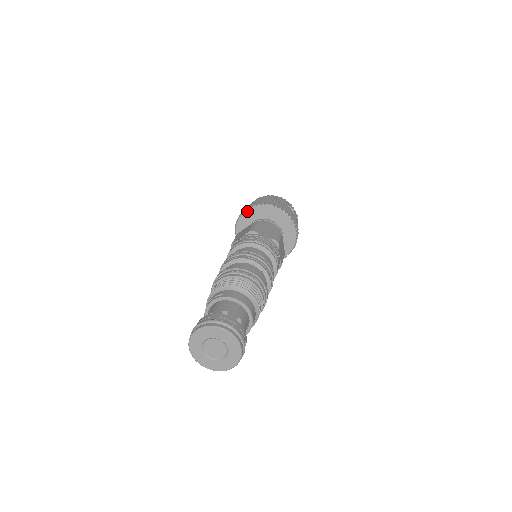
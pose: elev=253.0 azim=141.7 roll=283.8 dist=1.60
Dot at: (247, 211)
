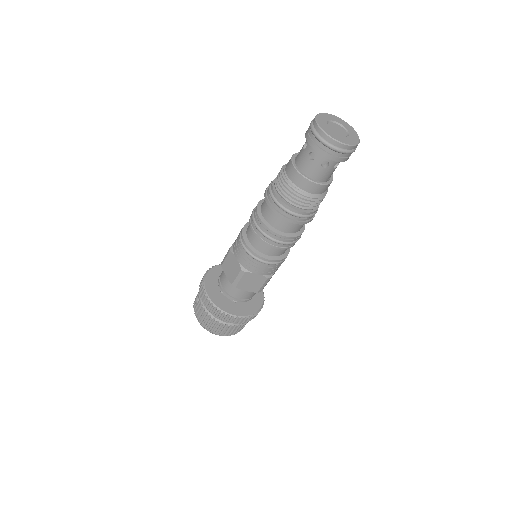
Dot at: occluded
